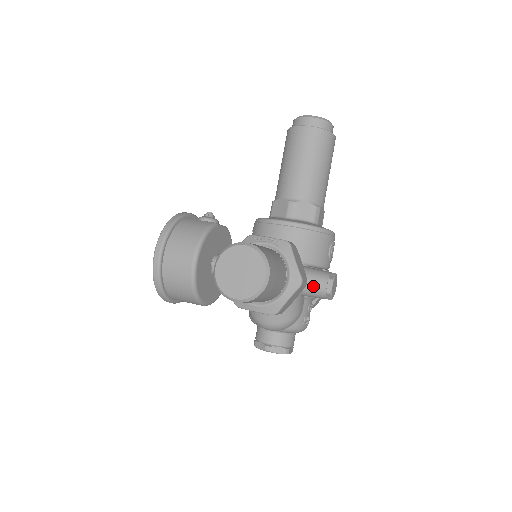
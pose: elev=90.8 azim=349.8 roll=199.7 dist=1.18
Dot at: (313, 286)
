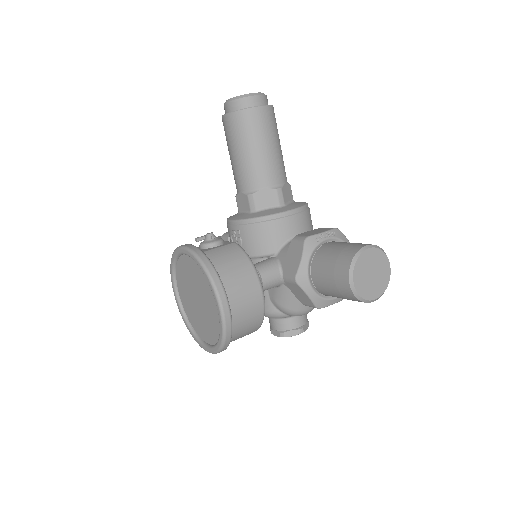
Dot at: occluded
